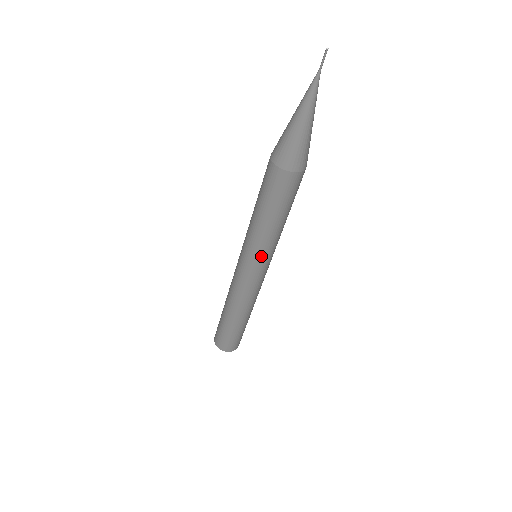
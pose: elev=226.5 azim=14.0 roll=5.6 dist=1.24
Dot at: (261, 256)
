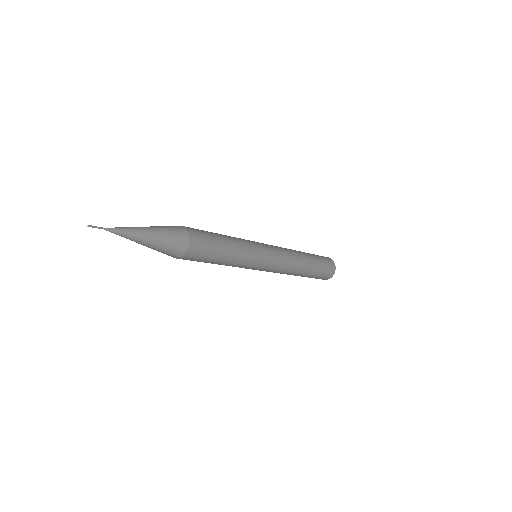
Dot at: (252, 266)
